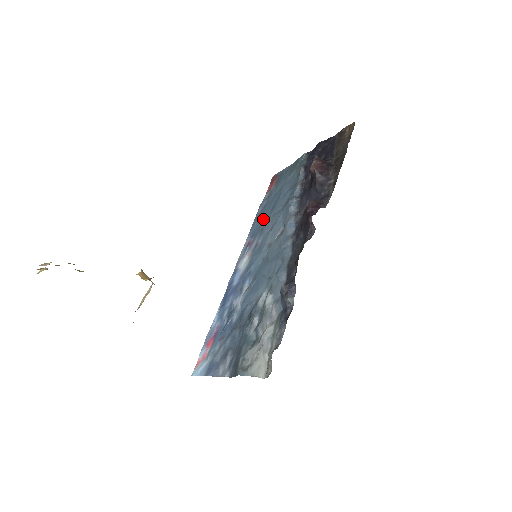
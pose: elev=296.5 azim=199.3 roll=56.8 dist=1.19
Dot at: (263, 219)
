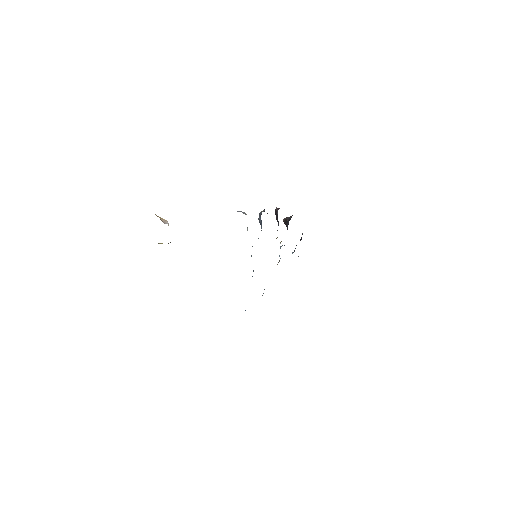
Dot at: occluded
